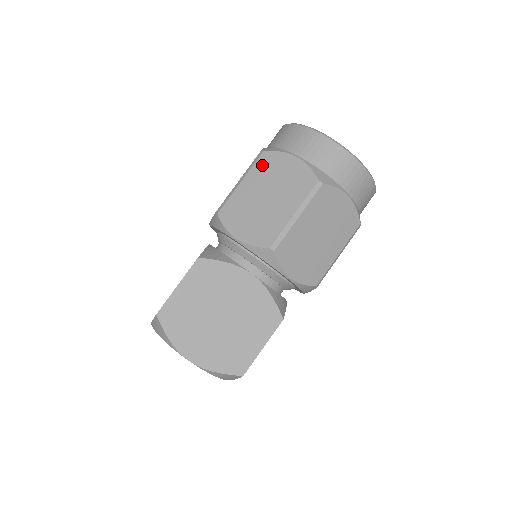
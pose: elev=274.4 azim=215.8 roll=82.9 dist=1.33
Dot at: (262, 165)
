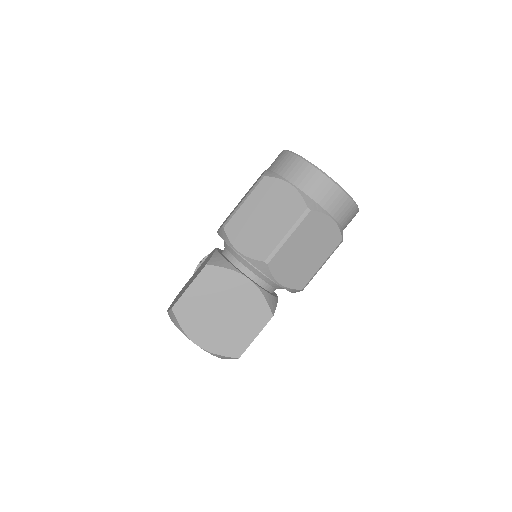
Dot at: (262, 189)
